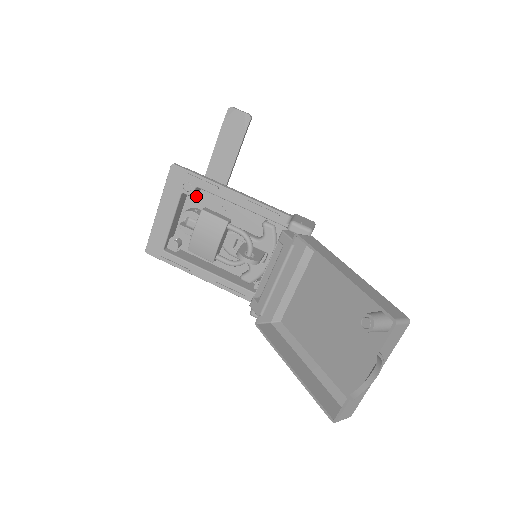
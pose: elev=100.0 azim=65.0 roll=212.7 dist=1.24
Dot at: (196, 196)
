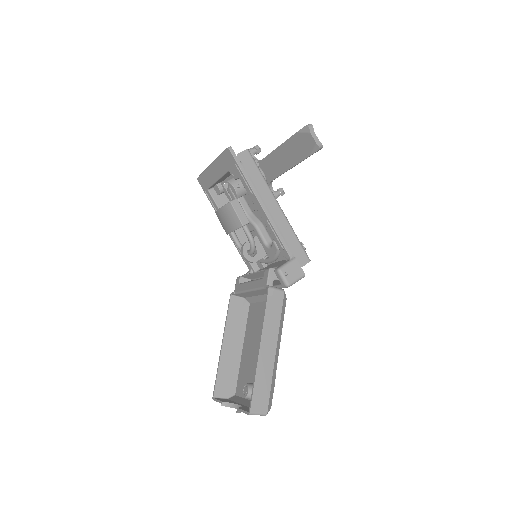
Dot at: occluded
